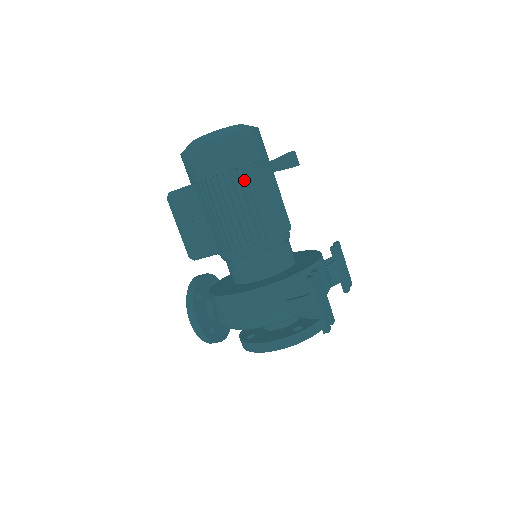
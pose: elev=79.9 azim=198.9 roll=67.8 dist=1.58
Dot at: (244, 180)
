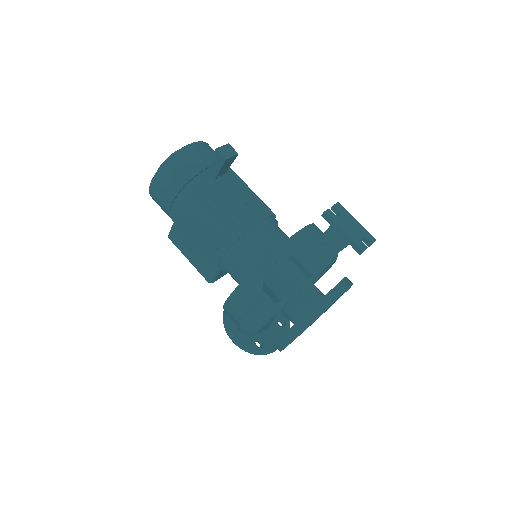
Dot at: (194, 195)
